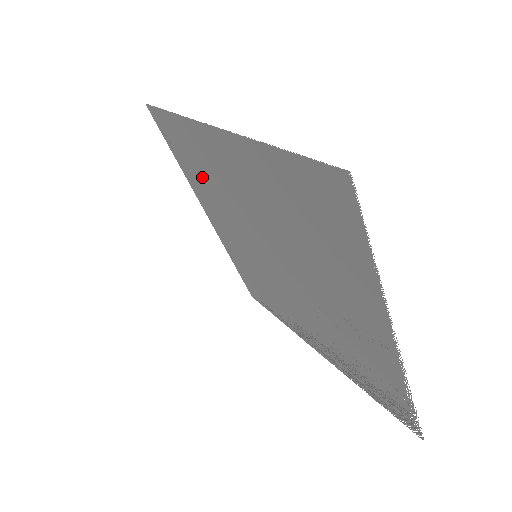
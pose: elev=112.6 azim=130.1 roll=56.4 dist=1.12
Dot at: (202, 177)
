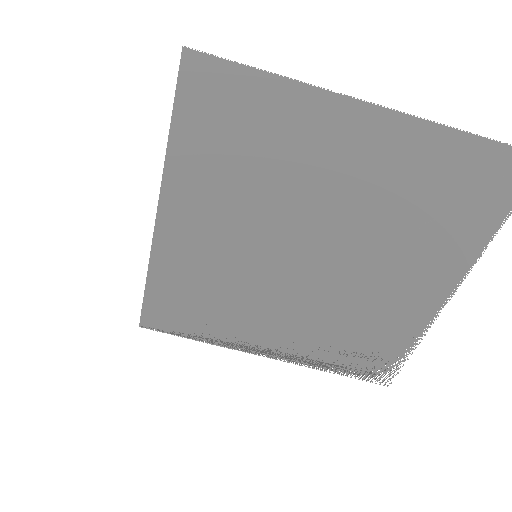
Dot at: (238, 159)
